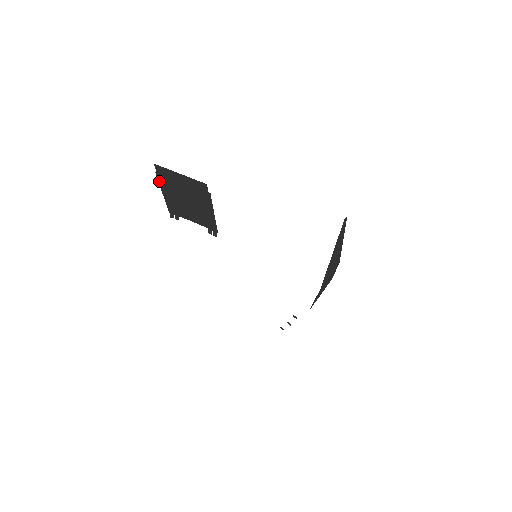
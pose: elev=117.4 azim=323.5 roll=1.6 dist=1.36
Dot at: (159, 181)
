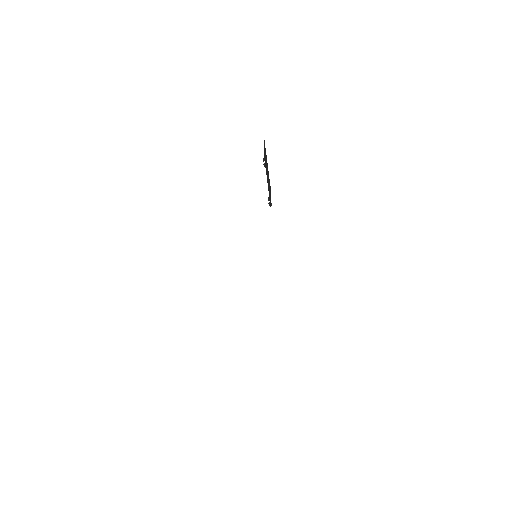
Dot at: occluded
